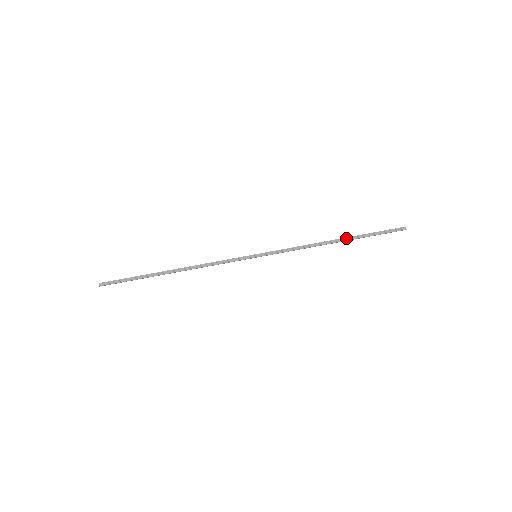
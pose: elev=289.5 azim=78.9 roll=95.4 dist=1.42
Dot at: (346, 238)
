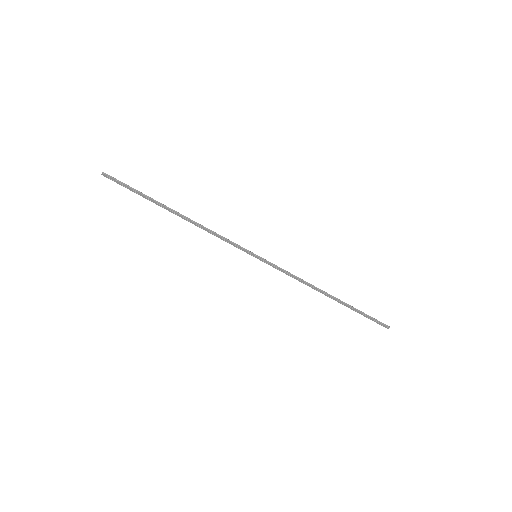
Dot at: (338, 300)
